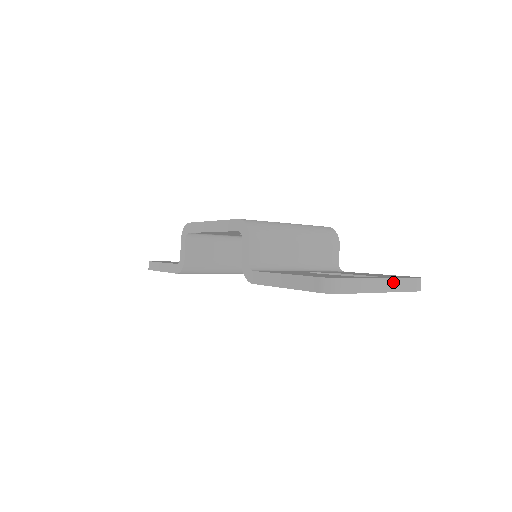
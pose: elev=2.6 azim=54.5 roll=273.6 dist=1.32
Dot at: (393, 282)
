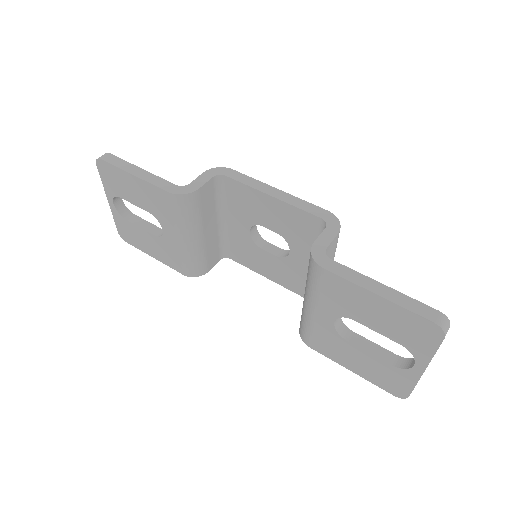
Dot at: occluded
